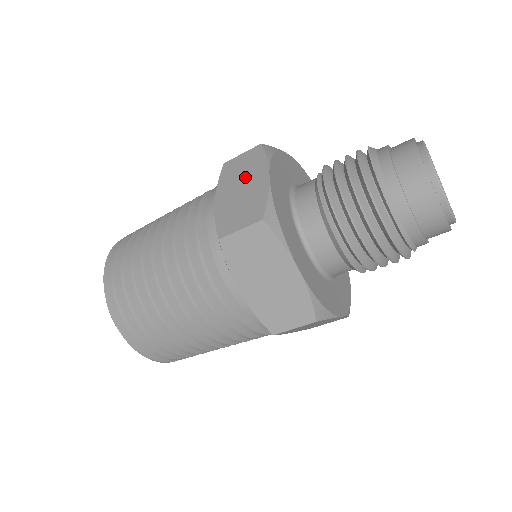
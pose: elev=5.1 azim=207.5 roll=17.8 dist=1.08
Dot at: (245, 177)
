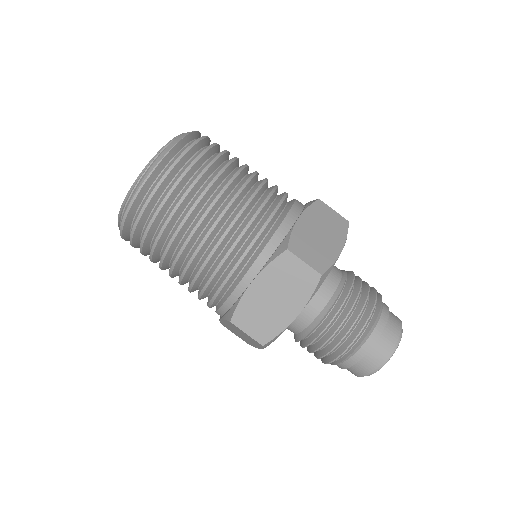
Dot at: (327, 230)
